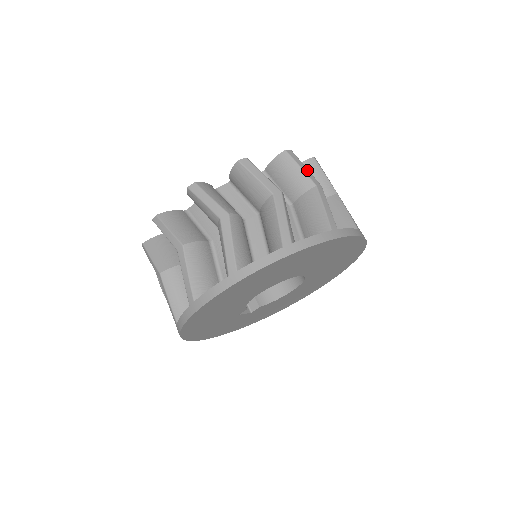
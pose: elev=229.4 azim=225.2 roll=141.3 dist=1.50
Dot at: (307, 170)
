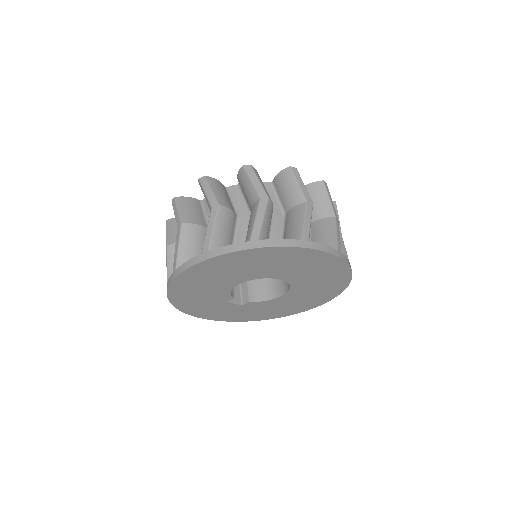
Dot at: (304, 187)
